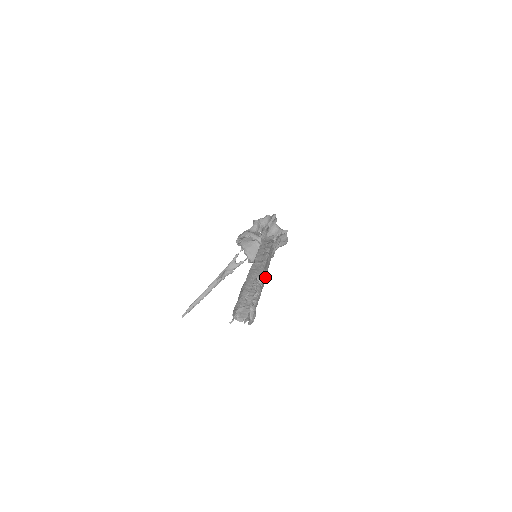
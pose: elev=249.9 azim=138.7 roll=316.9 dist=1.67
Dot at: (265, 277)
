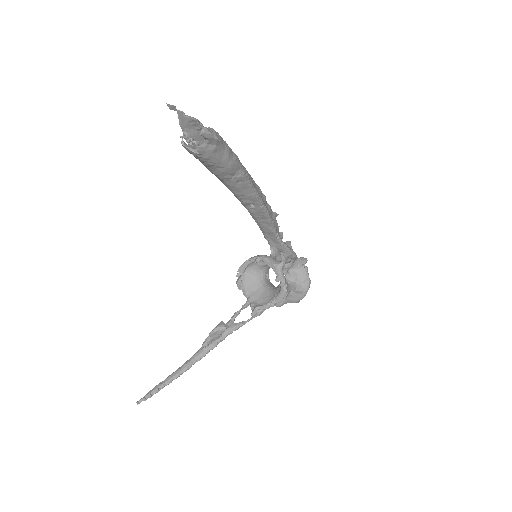
Dot at: (252, 183)
